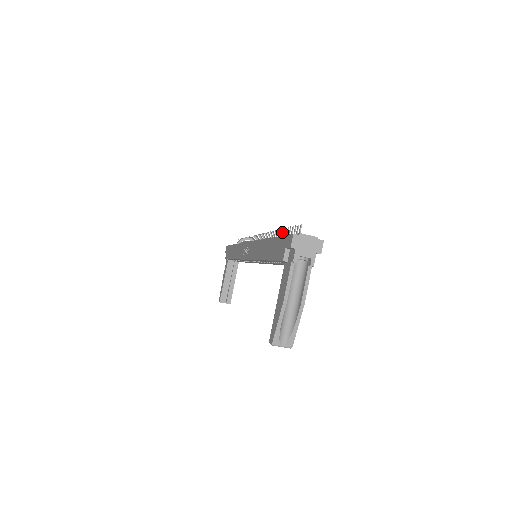
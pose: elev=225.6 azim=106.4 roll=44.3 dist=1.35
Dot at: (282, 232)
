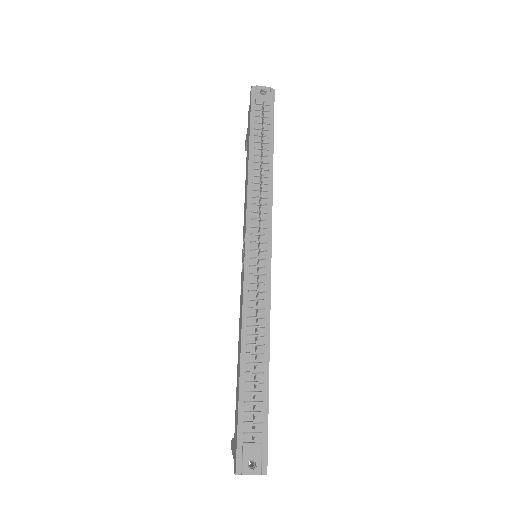
Dot at: (255, 366)
